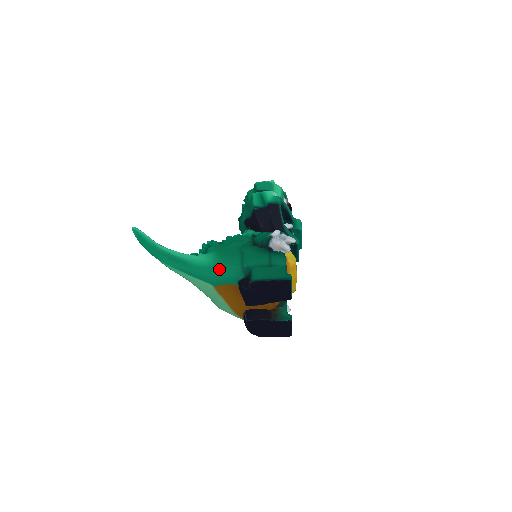
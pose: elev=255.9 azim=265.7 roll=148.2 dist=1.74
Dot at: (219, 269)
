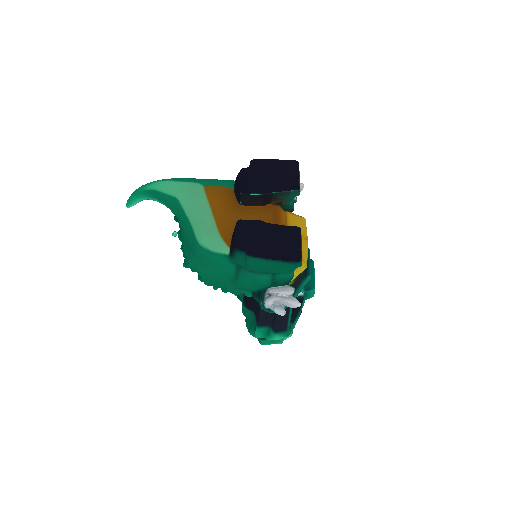
Dot at: occluded
